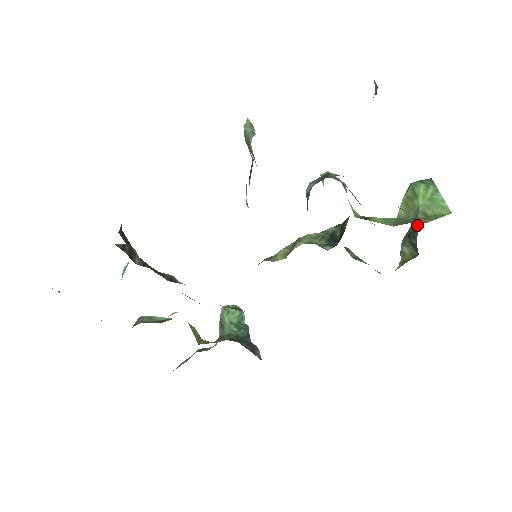
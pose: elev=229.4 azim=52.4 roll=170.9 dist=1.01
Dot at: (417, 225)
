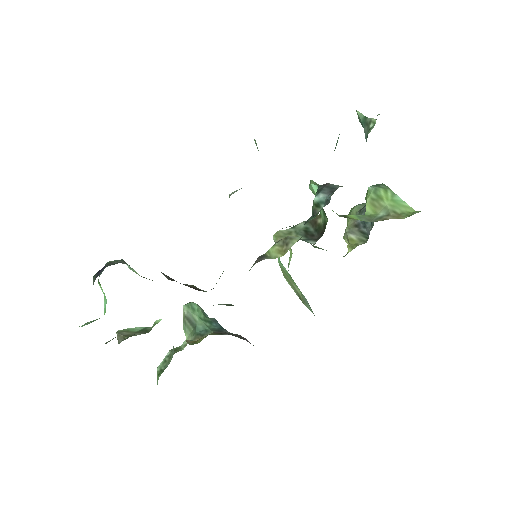
Dot at: occluded
